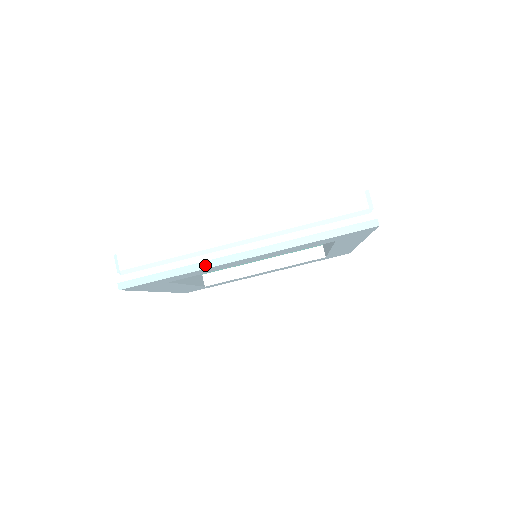
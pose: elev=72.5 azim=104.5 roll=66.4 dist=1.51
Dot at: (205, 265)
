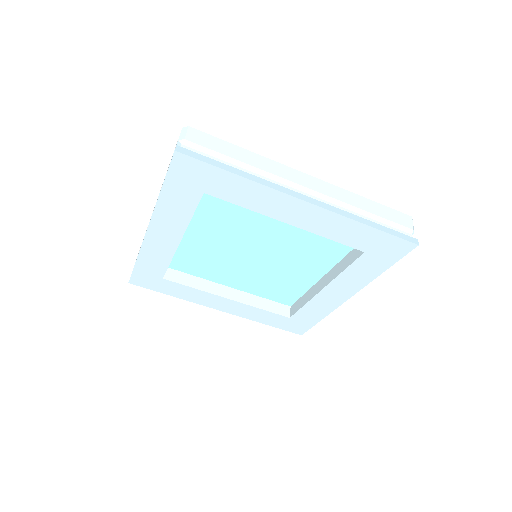
Dot at: (268, 183)
